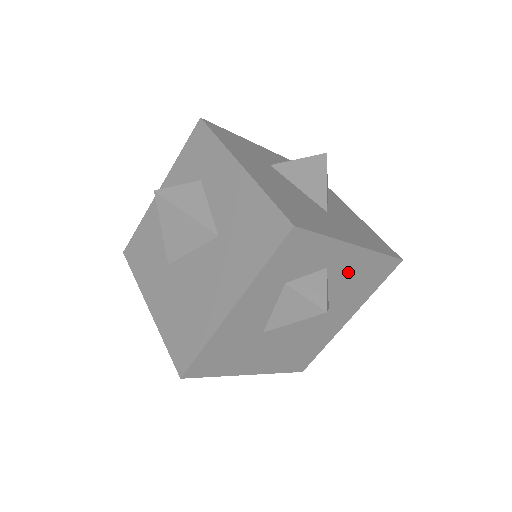
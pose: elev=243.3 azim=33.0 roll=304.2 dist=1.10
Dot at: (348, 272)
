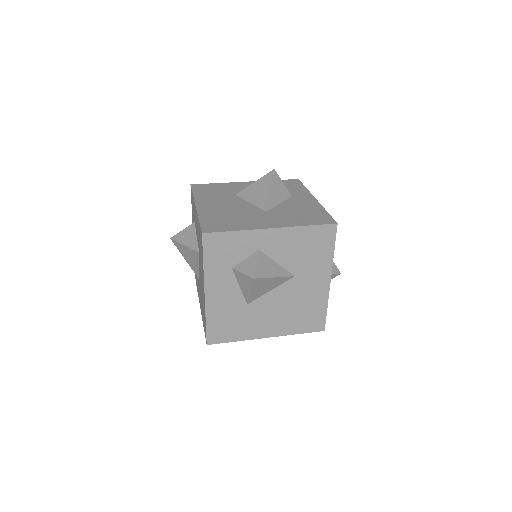
Dot at: (285, 247)
